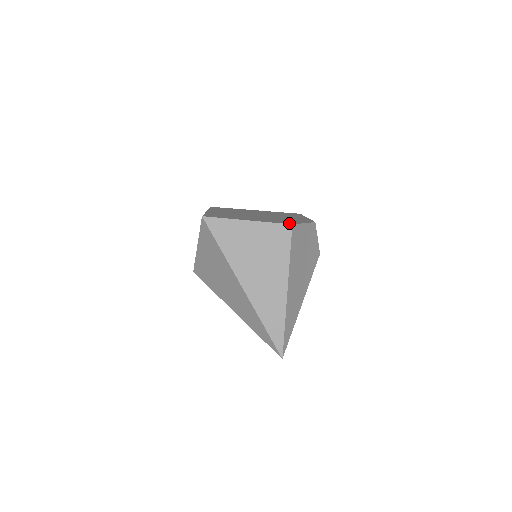
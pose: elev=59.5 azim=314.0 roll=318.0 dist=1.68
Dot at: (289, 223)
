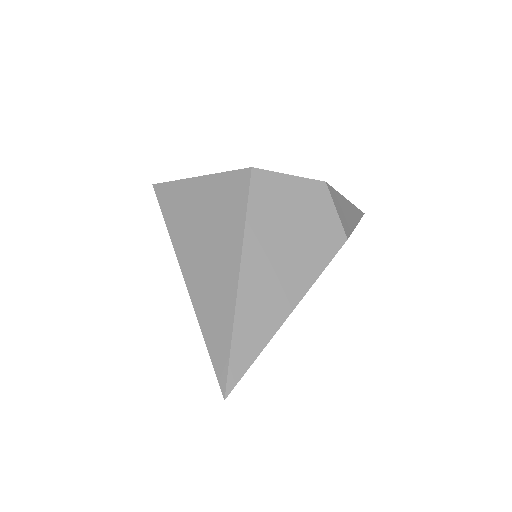
Dot at: occluded
